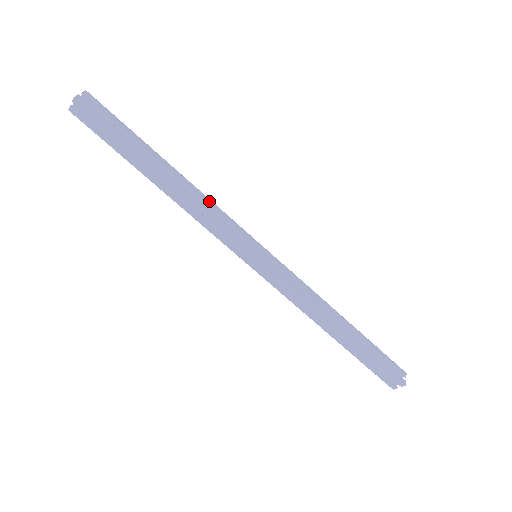
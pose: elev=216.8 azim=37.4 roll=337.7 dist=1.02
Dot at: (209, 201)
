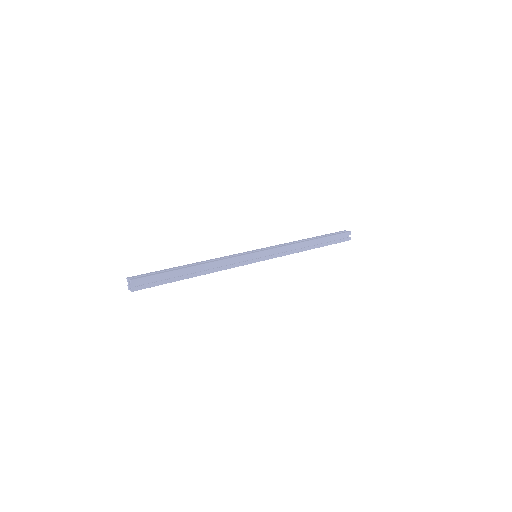
Dot at: (222, 262)
